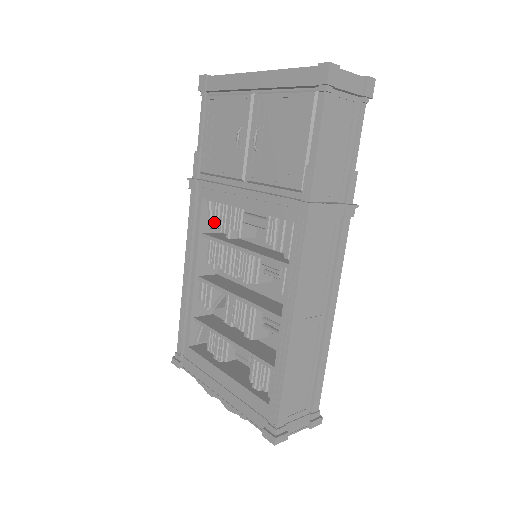
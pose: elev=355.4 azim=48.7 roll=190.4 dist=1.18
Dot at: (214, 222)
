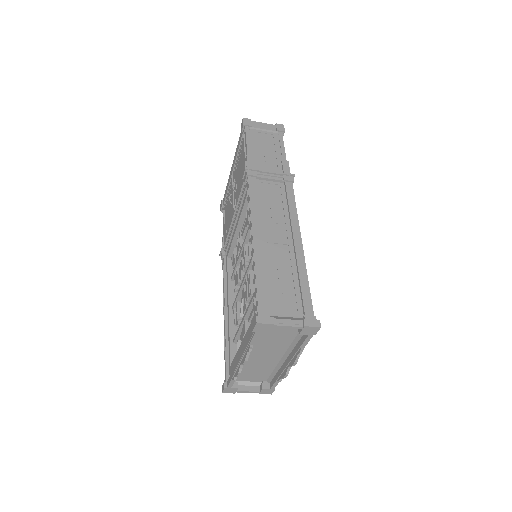
Dot at: (234, 263)
